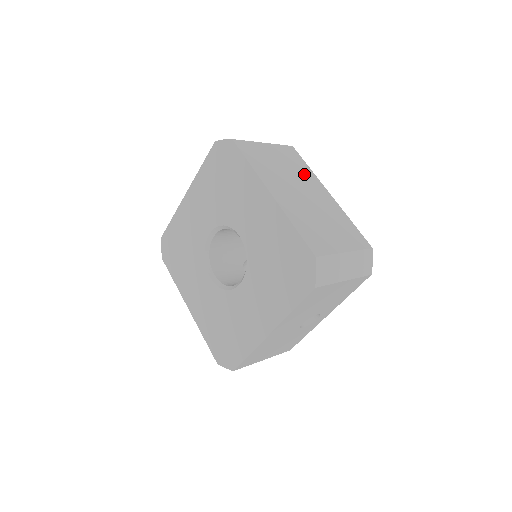
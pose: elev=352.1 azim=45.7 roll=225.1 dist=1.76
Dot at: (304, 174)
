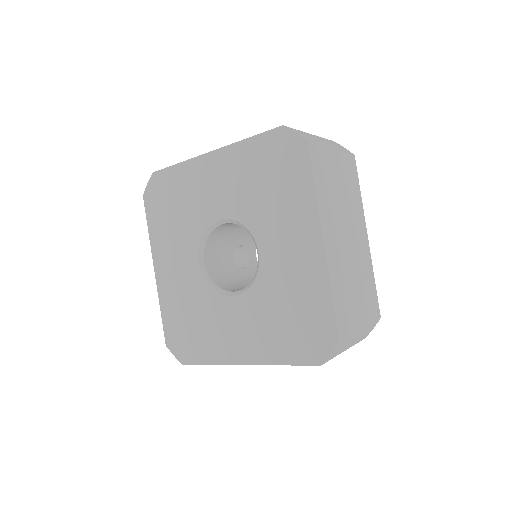
Dot at: (355, 205)
